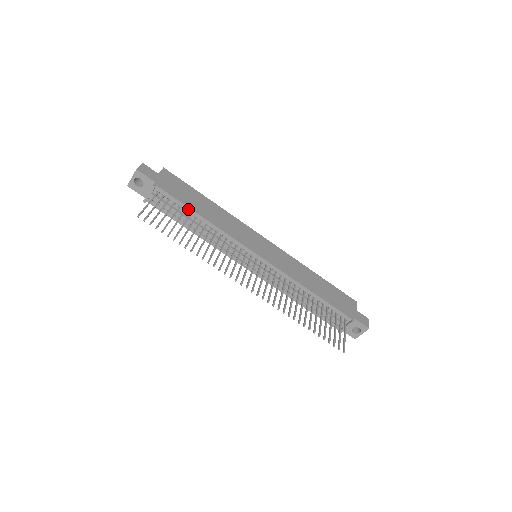
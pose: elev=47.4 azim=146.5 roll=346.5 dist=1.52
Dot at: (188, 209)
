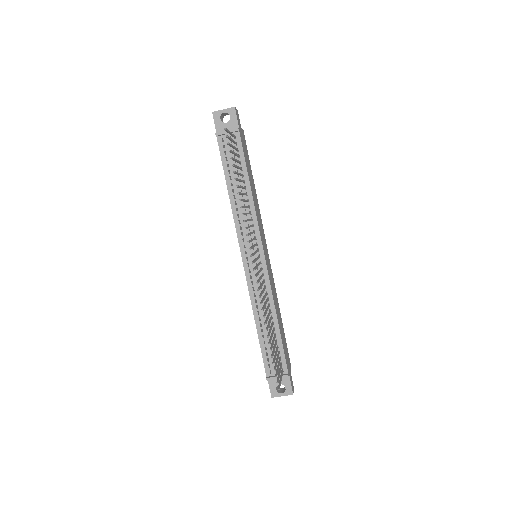
Dot at: (245, 170)
